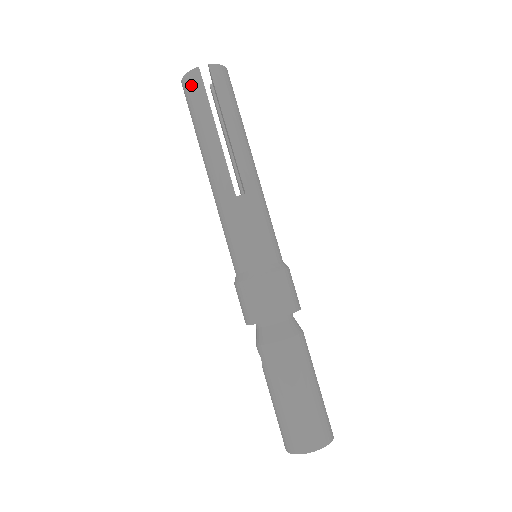
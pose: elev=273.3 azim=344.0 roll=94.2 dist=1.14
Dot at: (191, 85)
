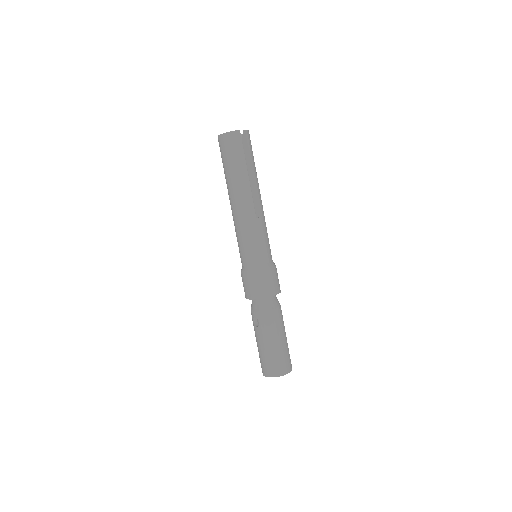
Dot at: (233, 140)
